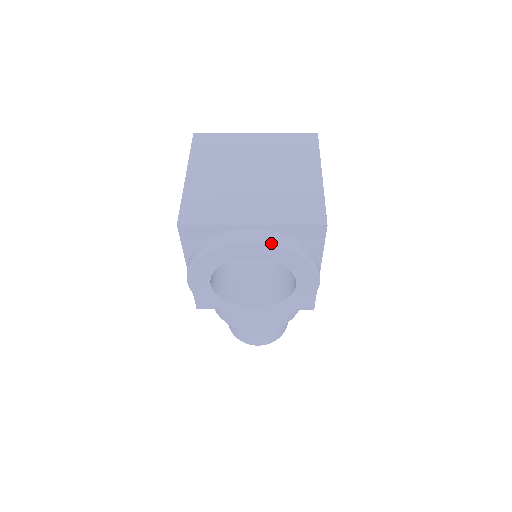
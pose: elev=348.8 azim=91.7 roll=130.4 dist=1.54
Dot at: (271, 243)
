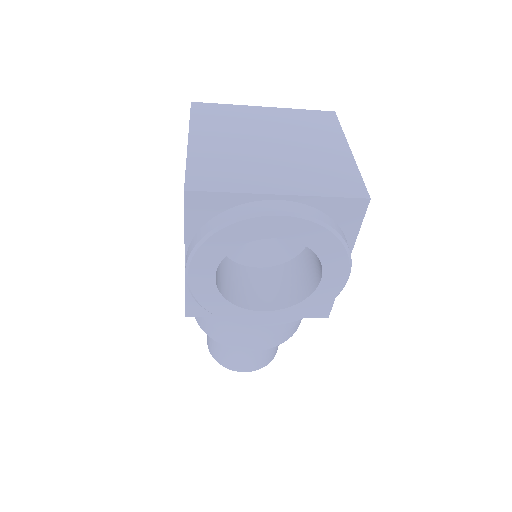
Dot at: (304, 217)
